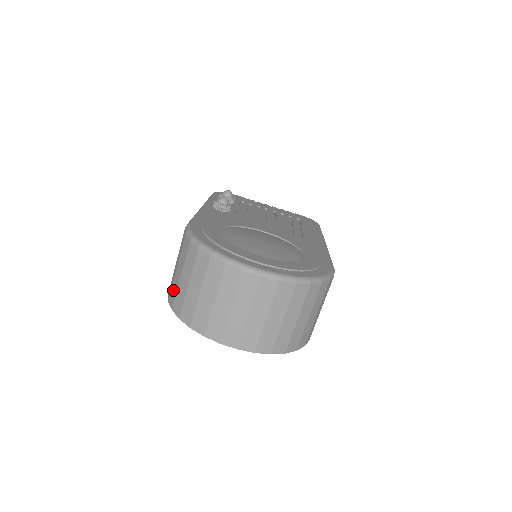
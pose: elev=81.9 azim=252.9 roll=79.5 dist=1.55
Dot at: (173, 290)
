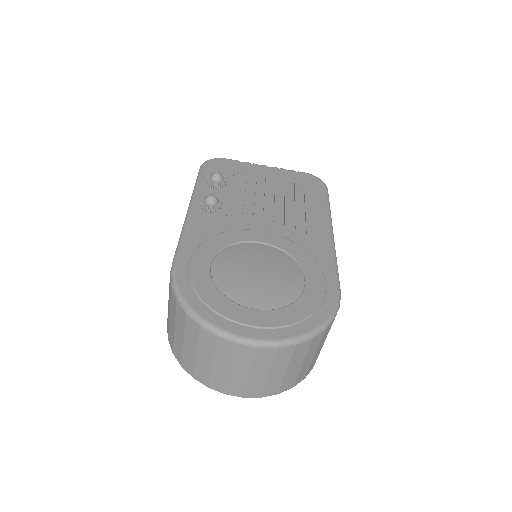
Dot at: (170, 334)
